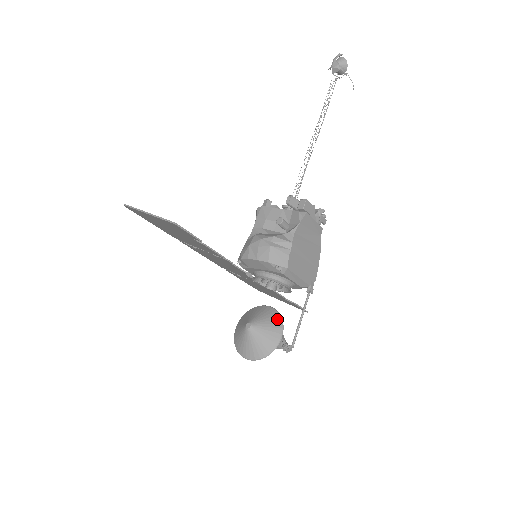
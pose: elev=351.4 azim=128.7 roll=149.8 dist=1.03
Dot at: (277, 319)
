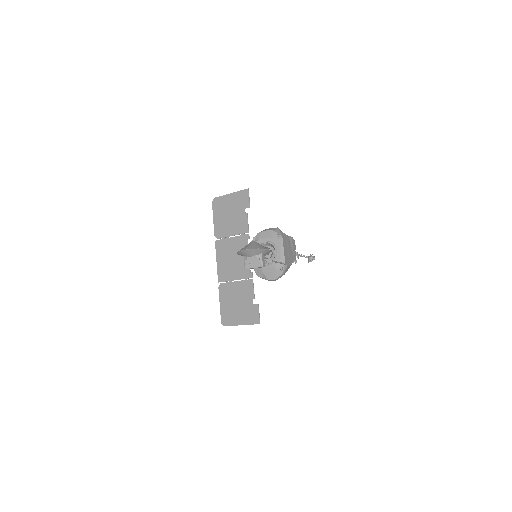
Dot at: occluded
